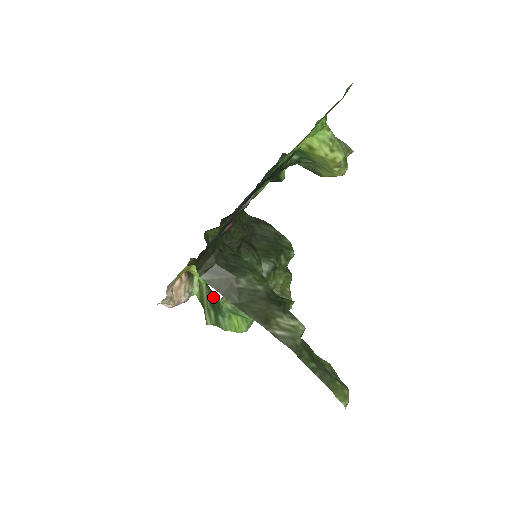
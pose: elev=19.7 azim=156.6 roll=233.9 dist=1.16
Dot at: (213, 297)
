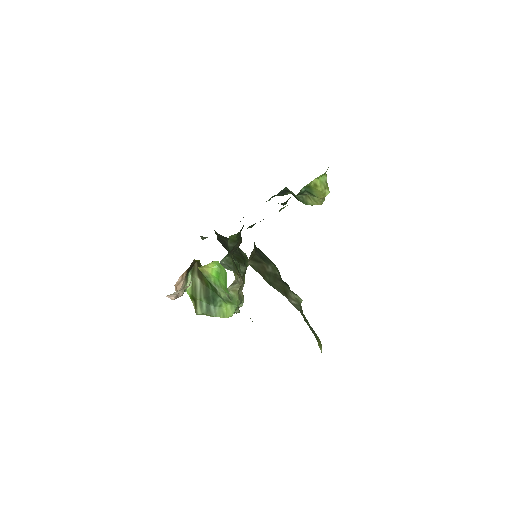
Dot at: (209, 290)
